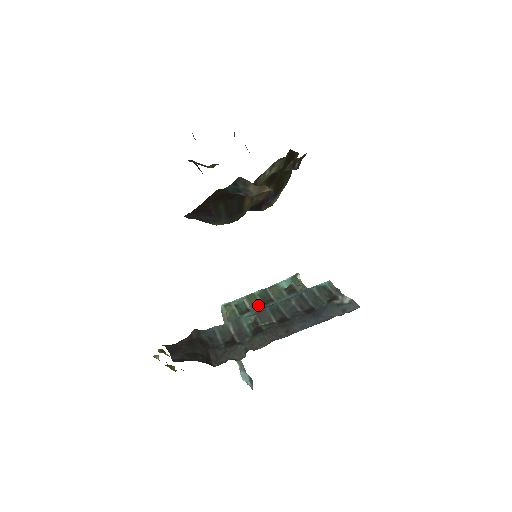
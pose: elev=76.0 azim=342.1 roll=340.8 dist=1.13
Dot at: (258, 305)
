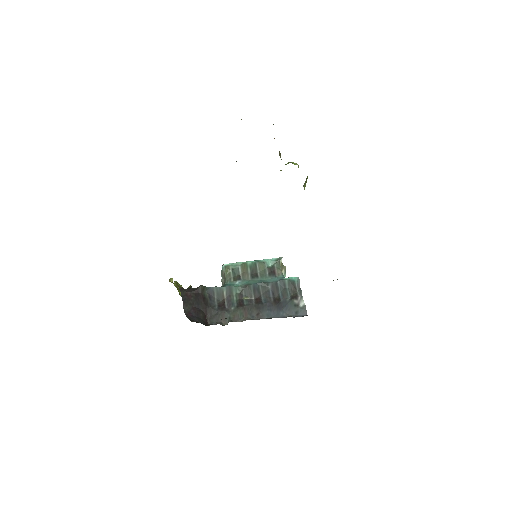
Dot at: (247, 276)
